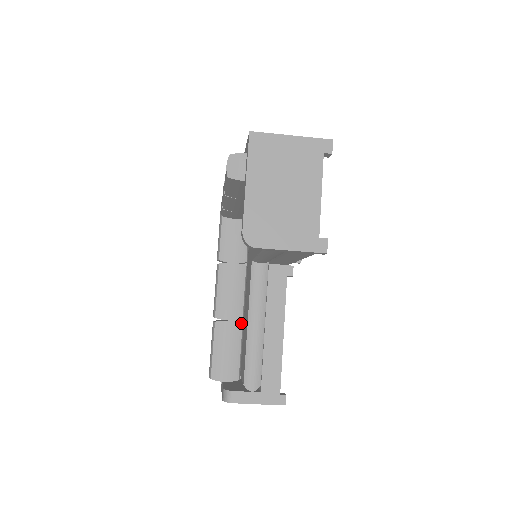
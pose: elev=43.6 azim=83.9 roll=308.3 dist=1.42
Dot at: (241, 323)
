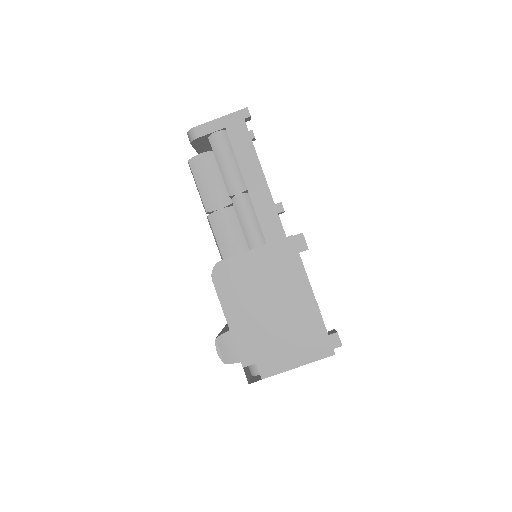
Dot at: occluded
